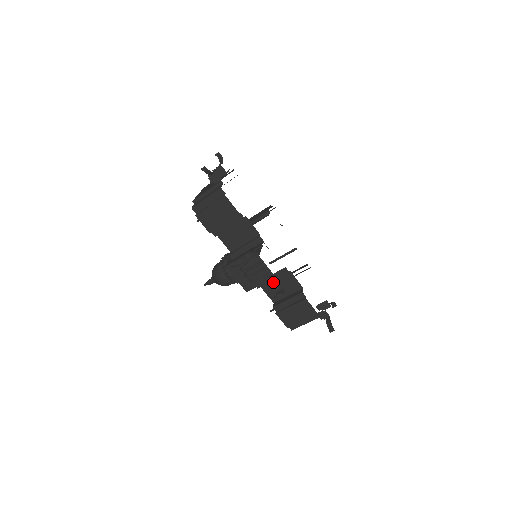
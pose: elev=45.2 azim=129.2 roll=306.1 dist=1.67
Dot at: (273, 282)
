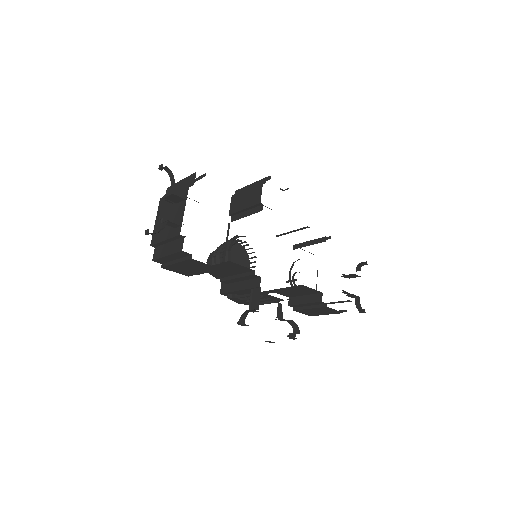
Dot at: (283, 320)
